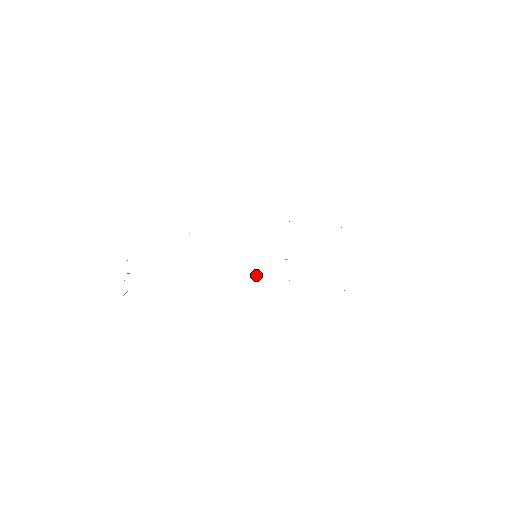
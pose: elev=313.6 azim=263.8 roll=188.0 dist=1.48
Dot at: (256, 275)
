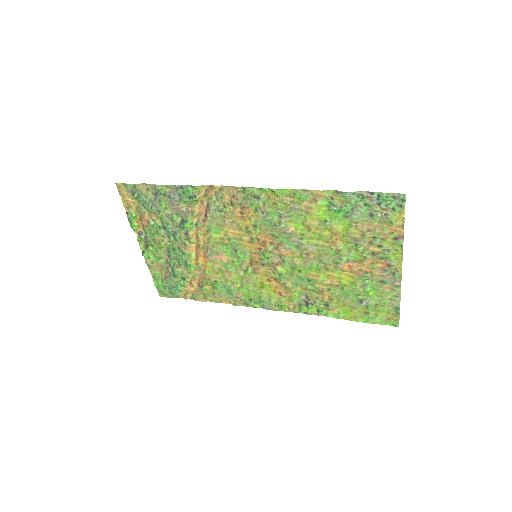
Dot at: (247, 228)
